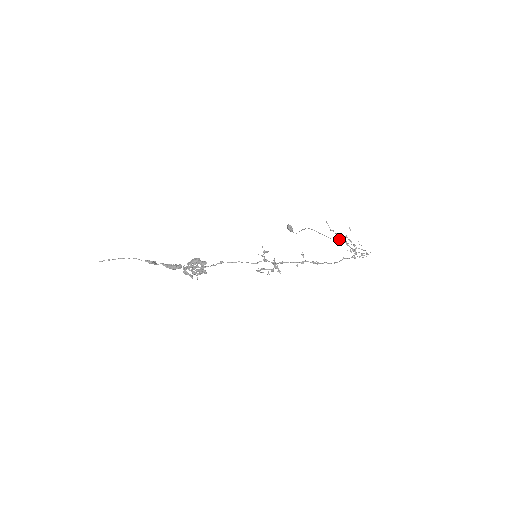
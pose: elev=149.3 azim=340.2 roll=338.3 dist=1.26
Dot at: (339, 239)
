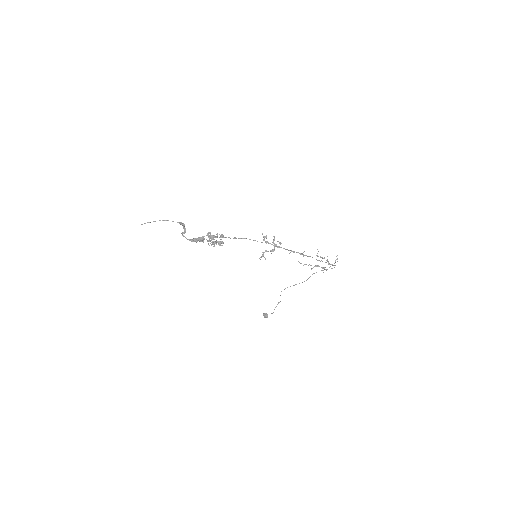
Dot at: occluded
